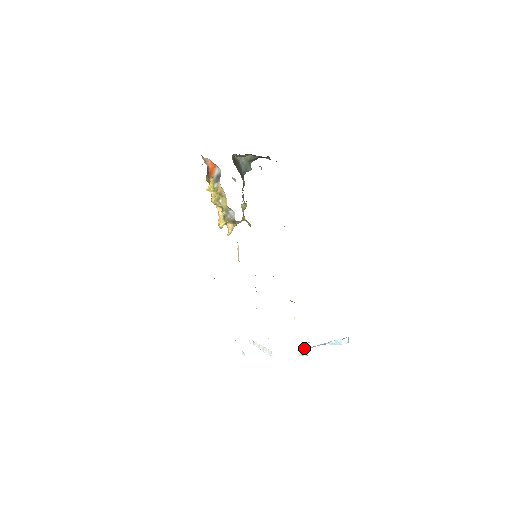
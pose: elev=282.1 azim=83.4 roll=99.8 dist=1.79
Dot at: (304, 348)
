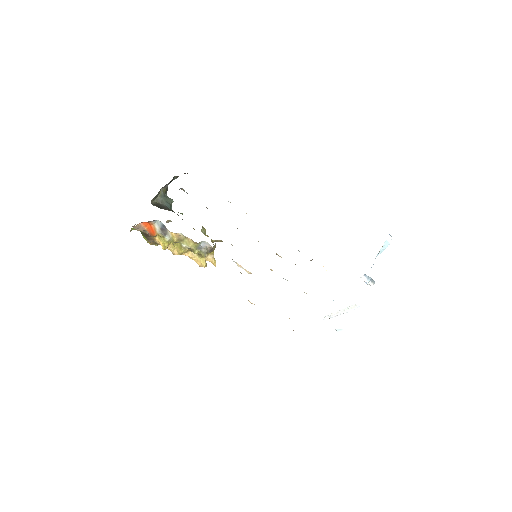
Dot at: (365, 278)
